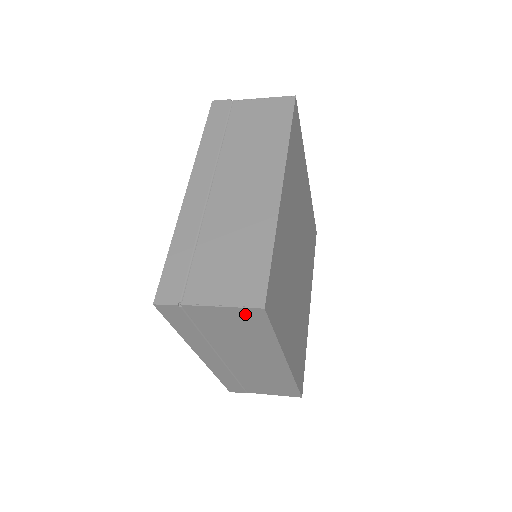
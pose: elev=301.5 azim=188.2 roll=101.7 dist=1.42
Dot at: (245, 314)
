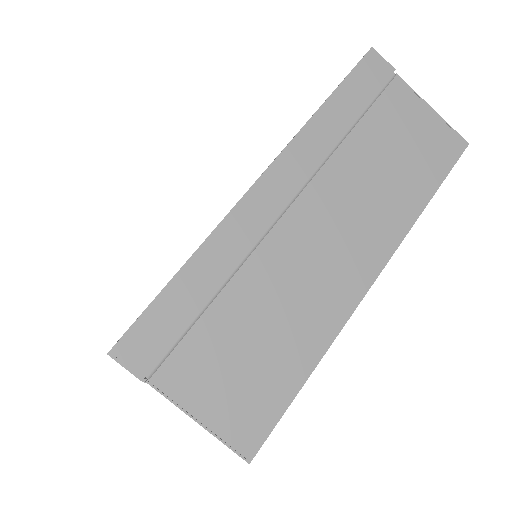
Dot at: occluded
